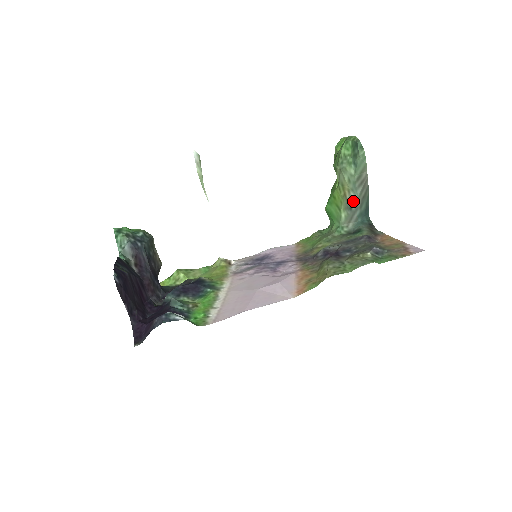
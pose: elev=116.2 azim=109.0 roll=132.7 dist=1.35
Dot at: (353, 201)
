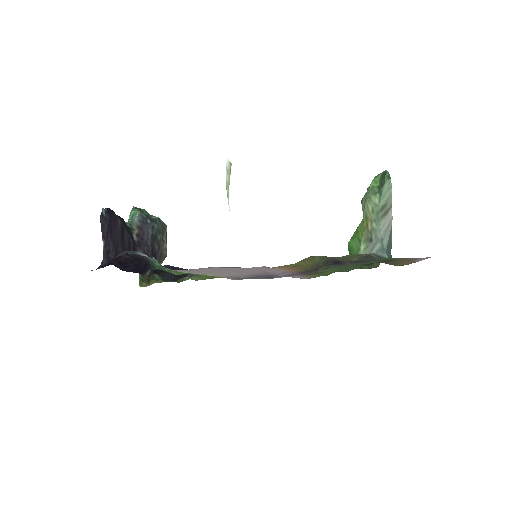
Dot at: (374, 232)
